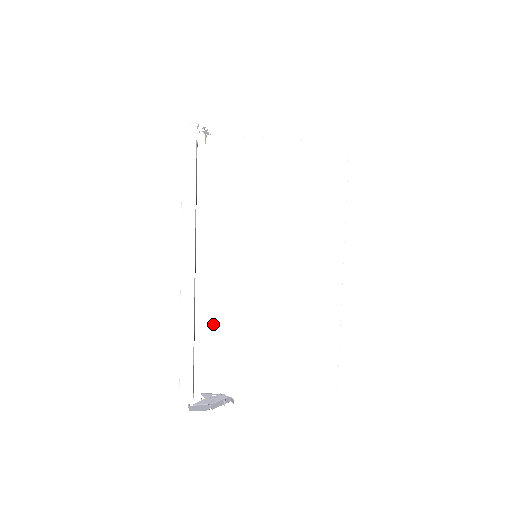
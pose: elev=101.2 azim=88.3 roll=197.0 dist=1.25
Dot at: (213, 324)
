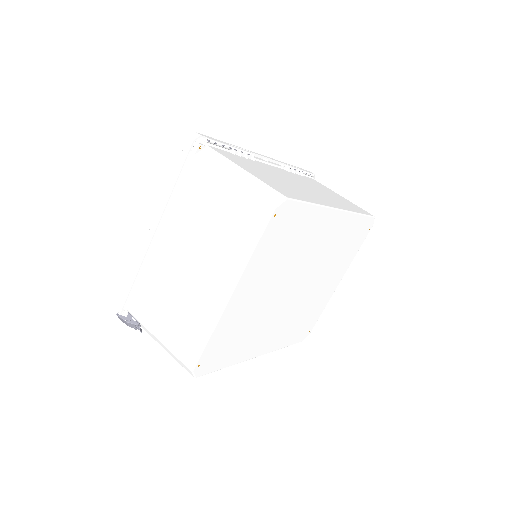
Dot at: (150, 274)
